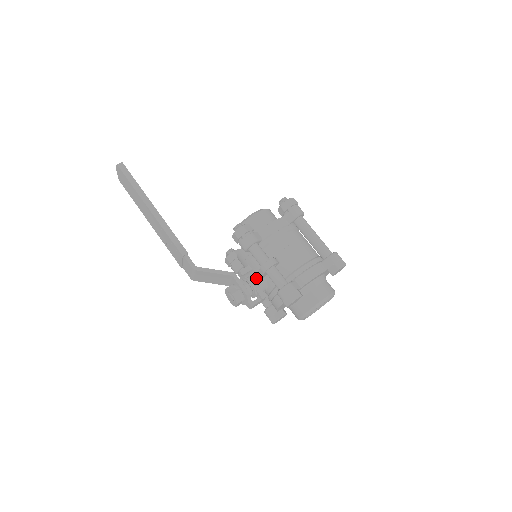
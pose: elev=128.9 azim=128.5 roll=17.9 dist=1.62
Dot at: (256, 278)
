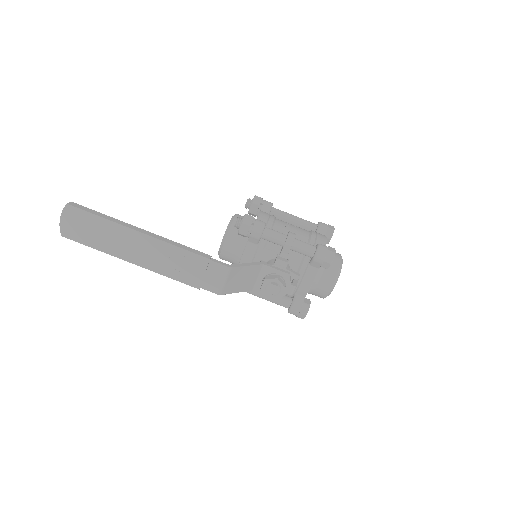
Dot at: (283, 259)
